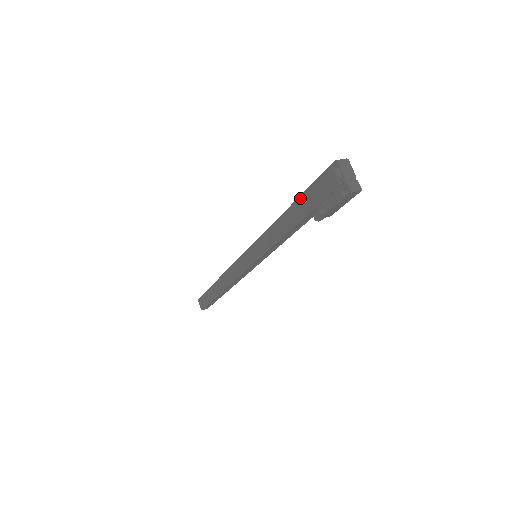
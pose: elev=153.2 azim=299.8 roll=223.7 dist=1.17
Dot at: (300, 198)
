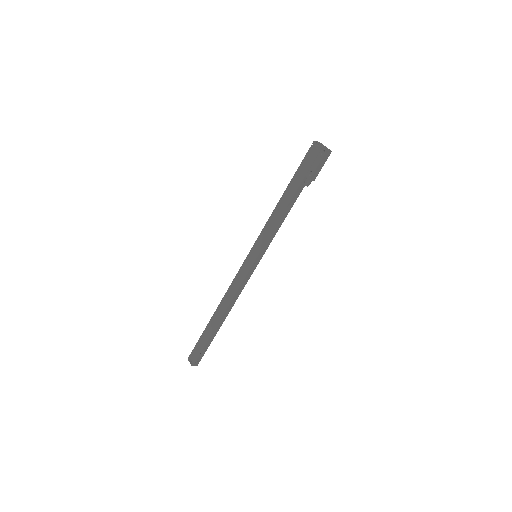
Dot at: (292, 180)
